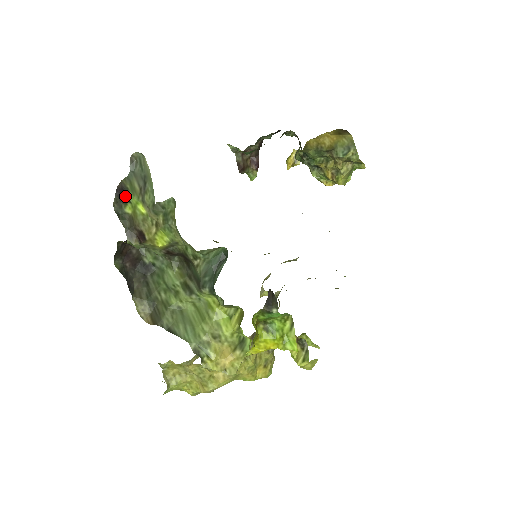
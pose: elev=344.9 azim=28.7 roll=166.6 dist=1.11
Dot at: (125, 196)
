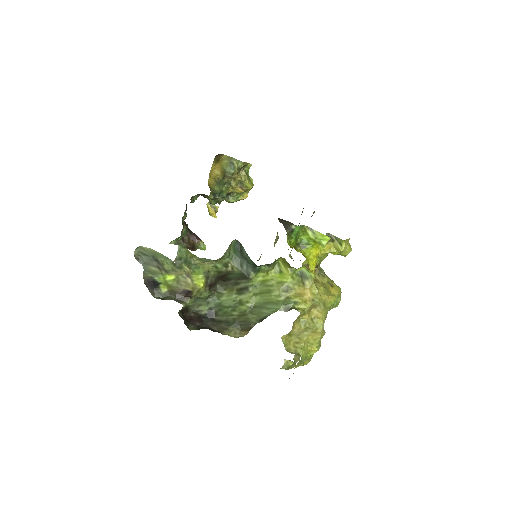
Dot at: (154, 284)
